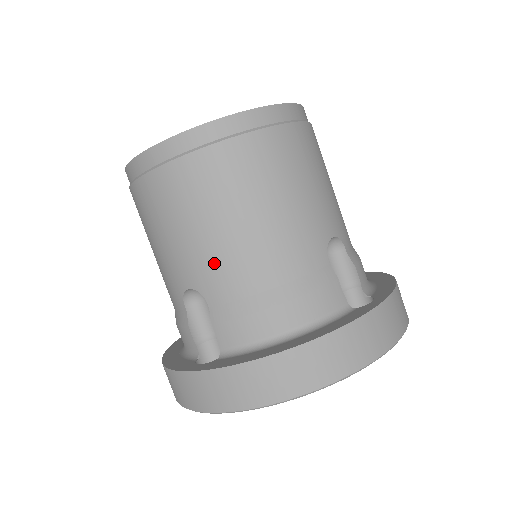
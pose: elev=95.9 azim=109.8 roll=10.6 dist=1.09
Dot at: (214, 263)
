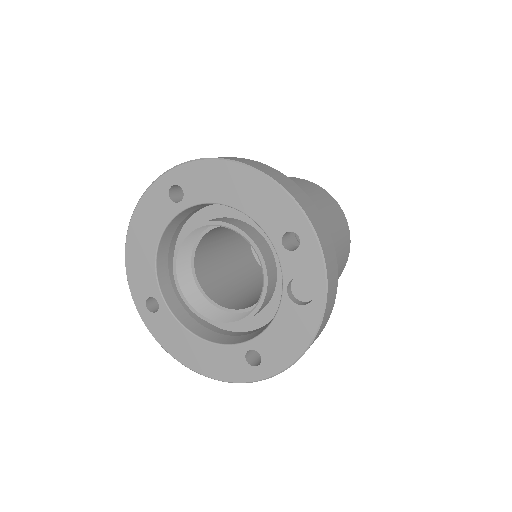
Dot at: occluded
